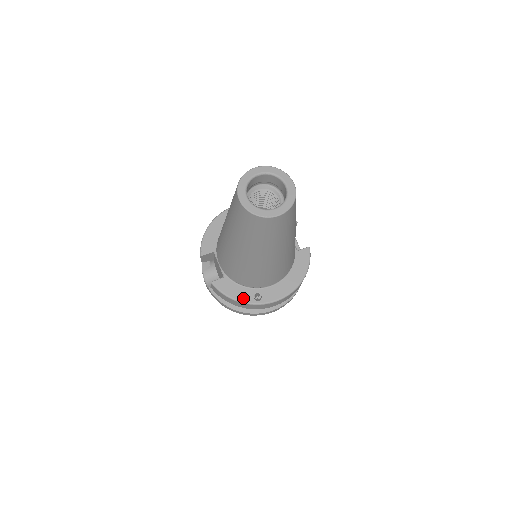
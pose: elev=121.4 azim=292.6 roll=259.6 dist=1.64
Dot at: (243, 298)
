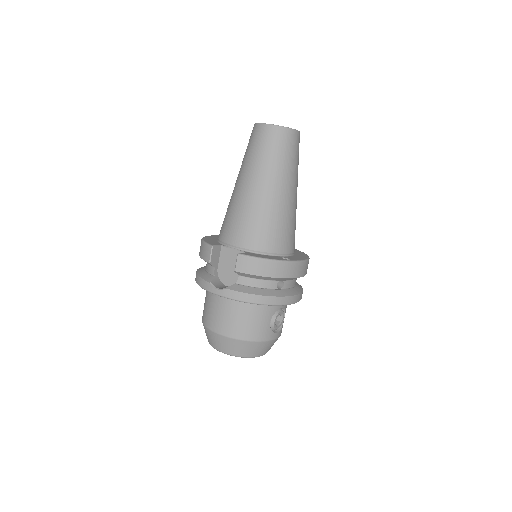
Dot at: (275, 258)
